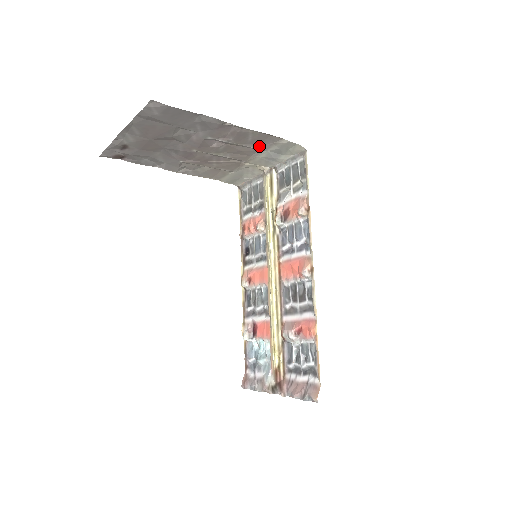
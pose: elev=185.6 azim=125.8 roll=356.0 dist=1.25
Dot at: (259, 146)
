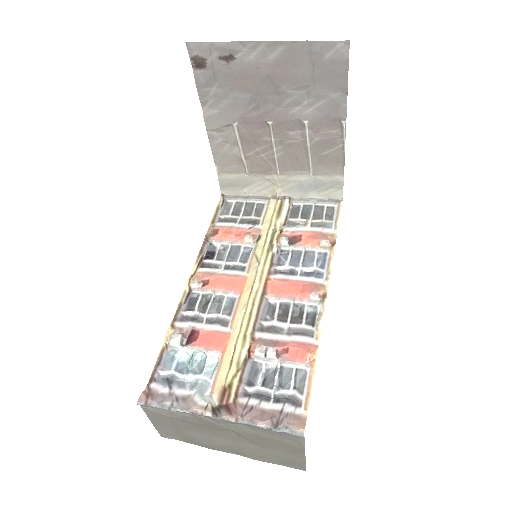
Dot at: (317, 166)
